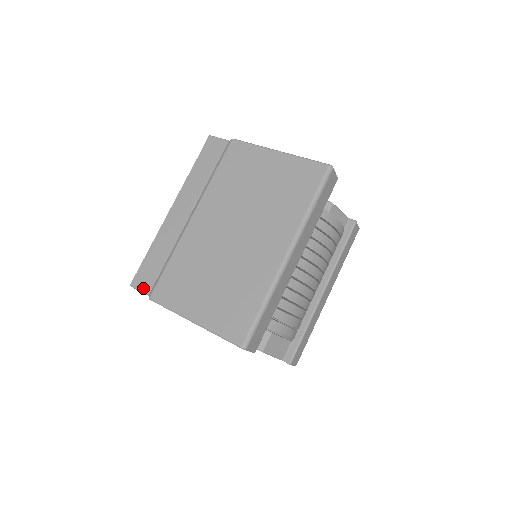
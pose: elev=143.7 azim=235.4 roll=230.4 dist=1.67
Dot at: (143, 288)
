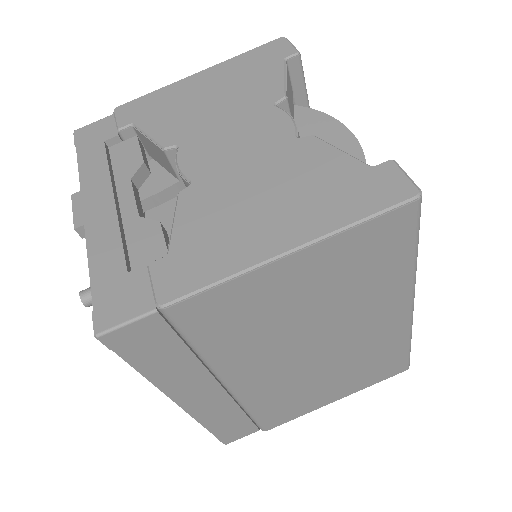
Dot at: (246, 435)
